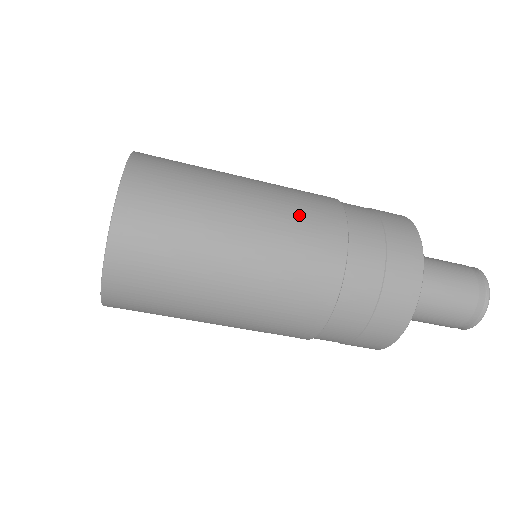
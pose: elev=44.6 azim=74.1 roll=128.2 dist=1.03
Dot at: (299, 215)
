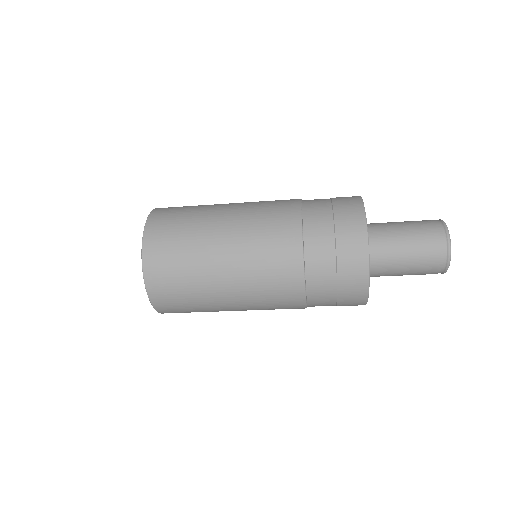
Dot at: (263, 227)
